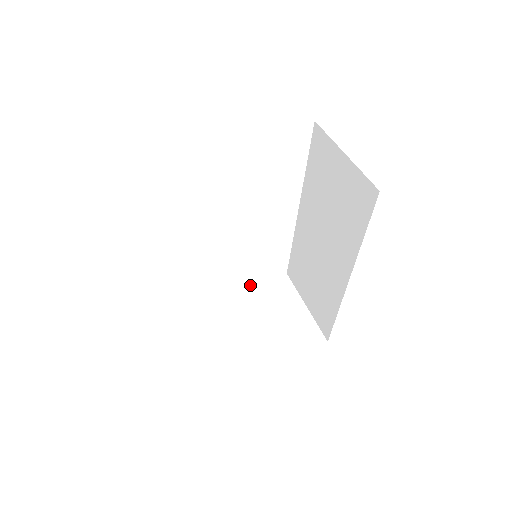
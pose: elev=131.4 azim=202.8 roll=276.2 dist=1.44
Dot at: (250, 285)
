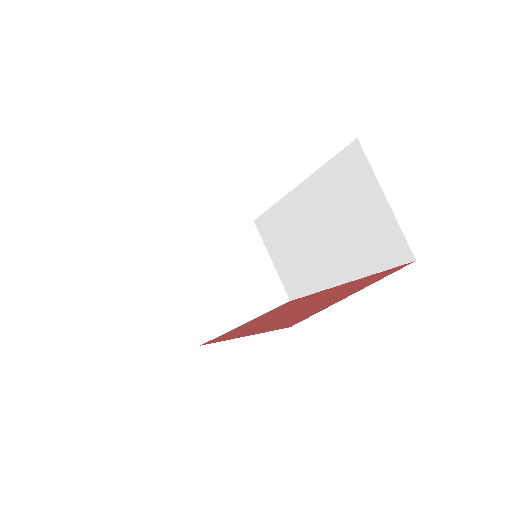
Dot at: (218, 236)
